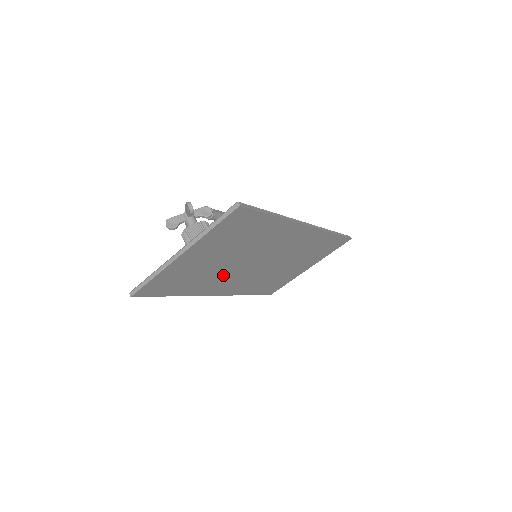
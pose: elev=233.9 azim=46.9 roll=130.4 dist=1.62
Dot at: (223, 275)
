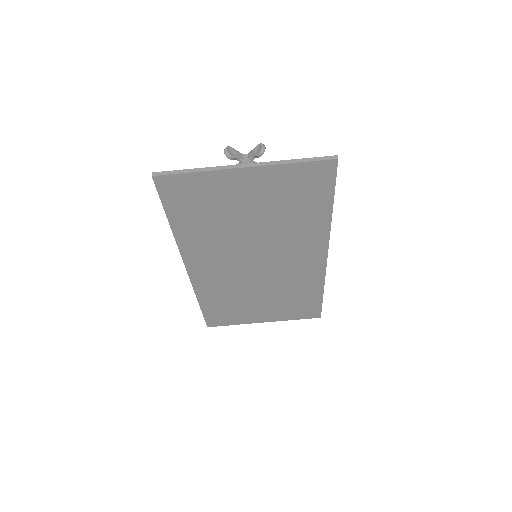
Dot at: (224, 245)
